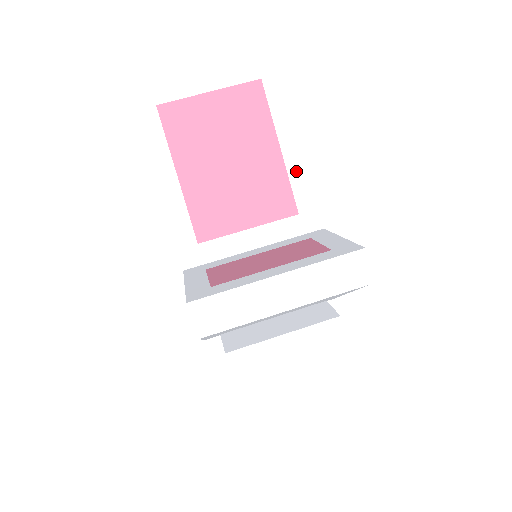
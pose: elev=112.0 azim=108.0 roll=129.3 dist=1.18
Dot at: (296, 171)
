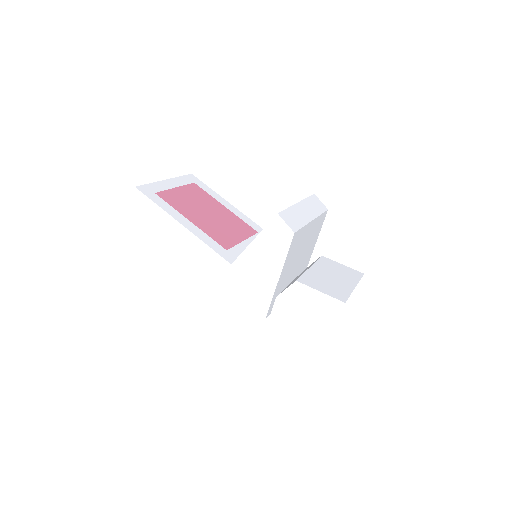
Dot at: (240, 216)
